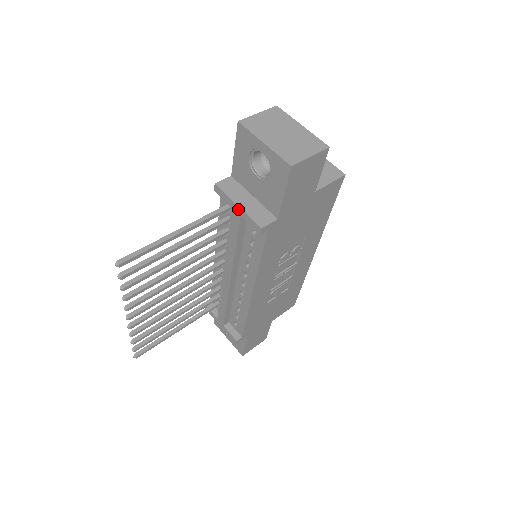
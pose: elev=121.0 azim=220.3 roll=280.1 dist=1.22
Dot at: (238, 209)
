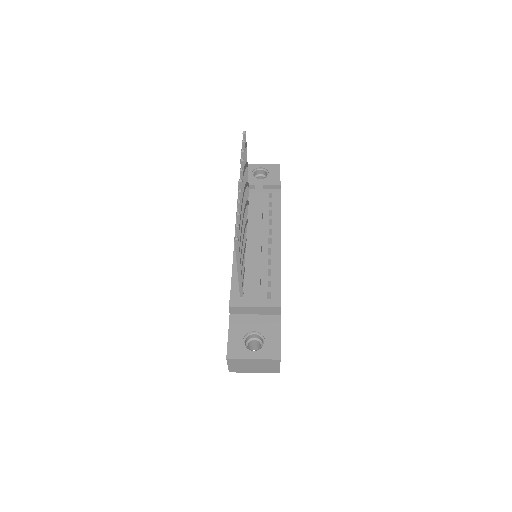
Dot at: (261, 182)
